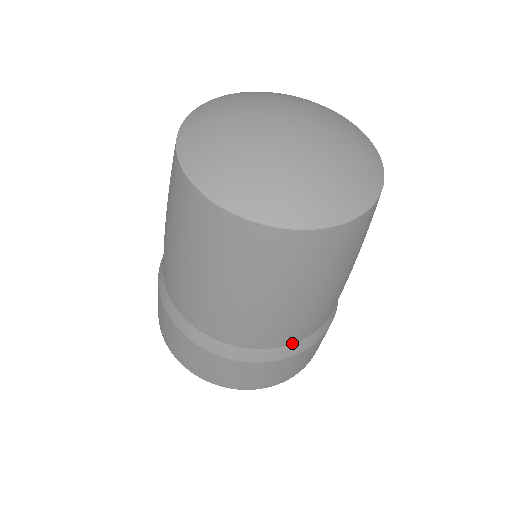
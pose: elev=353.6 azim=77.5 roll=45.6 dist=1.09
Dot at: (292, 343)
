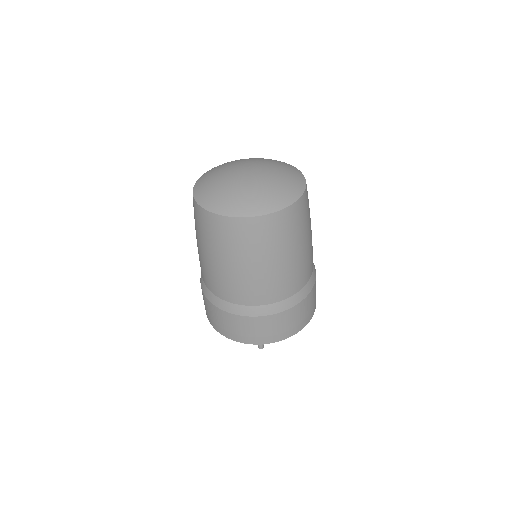
Dot at: (298, 292)
